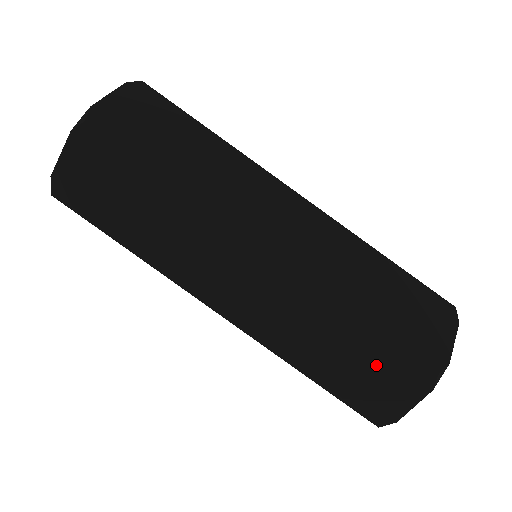
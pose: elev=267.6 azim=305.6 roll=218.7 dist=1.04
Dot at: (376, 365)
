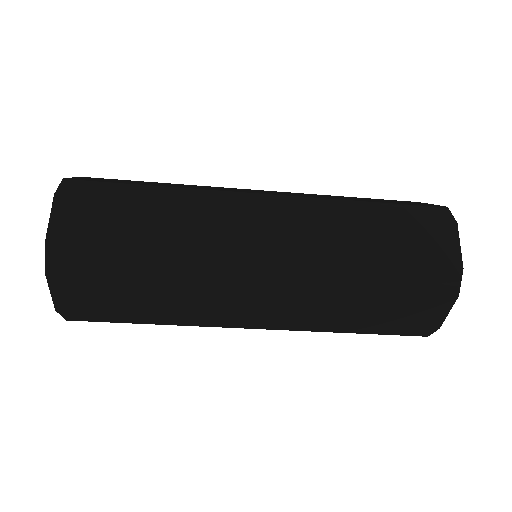
Dot at: (403, 302)
